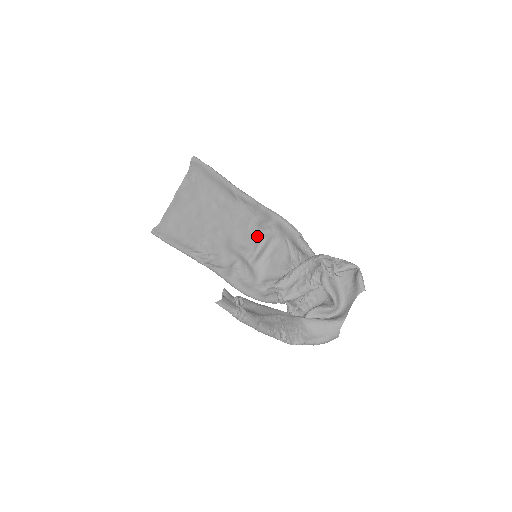
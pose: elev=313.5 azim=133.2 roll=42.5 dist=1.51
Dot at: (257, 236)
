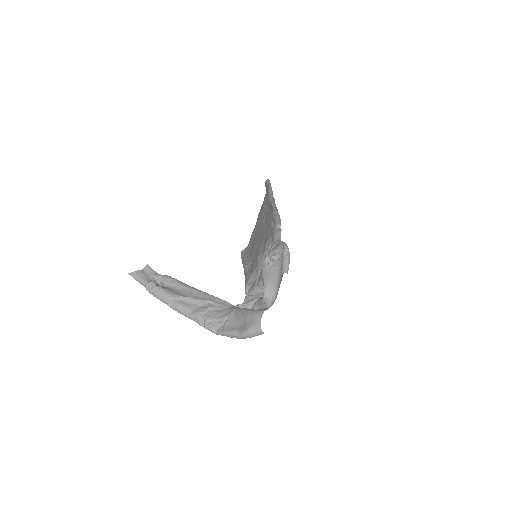
Dot at: occluded
